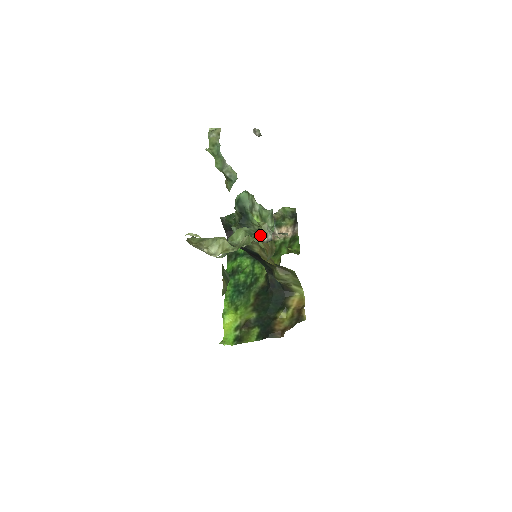
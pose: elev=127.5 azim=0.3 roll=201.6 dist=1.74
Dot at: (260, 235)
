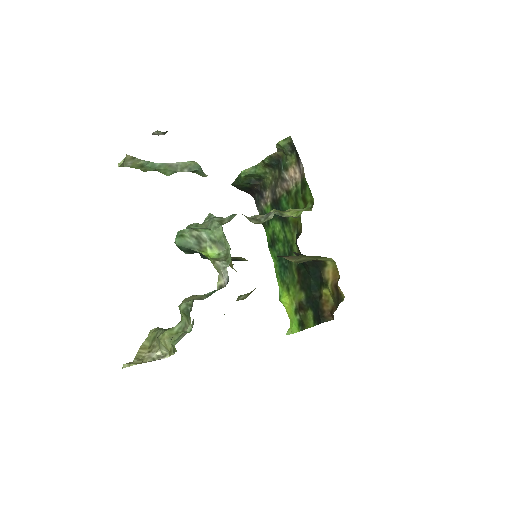
Dot at: occluded
